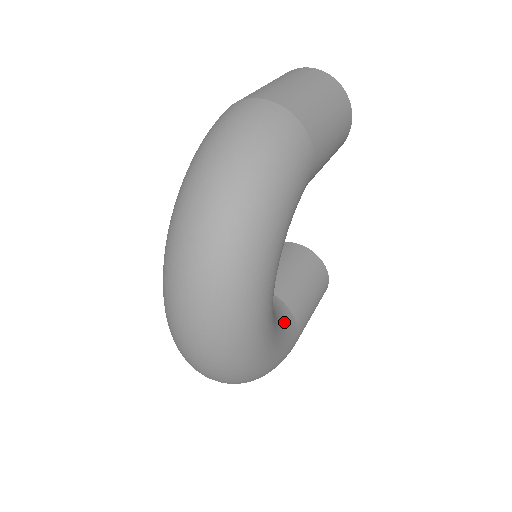
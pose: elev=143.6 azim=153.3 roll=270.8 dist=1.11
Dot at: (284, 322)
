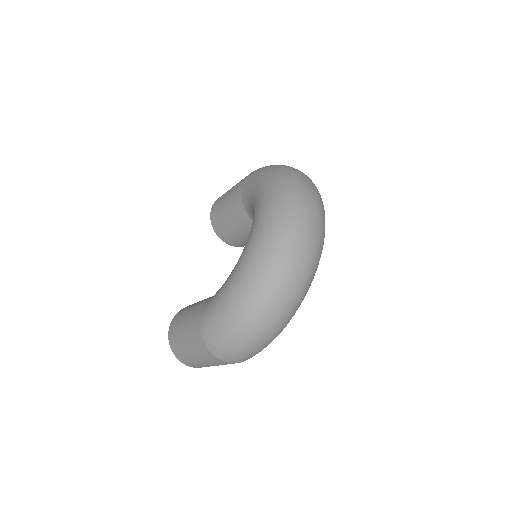
Dot at: occluded
